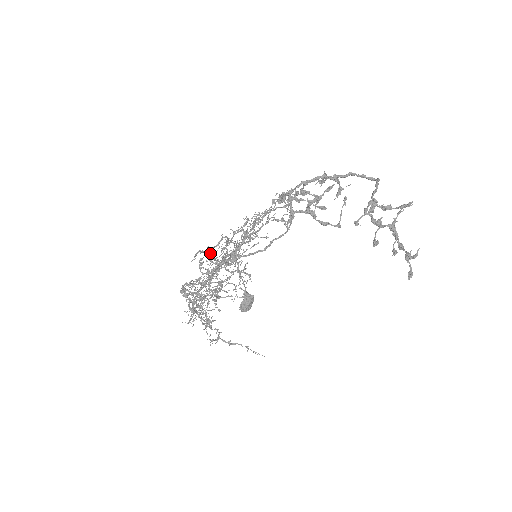
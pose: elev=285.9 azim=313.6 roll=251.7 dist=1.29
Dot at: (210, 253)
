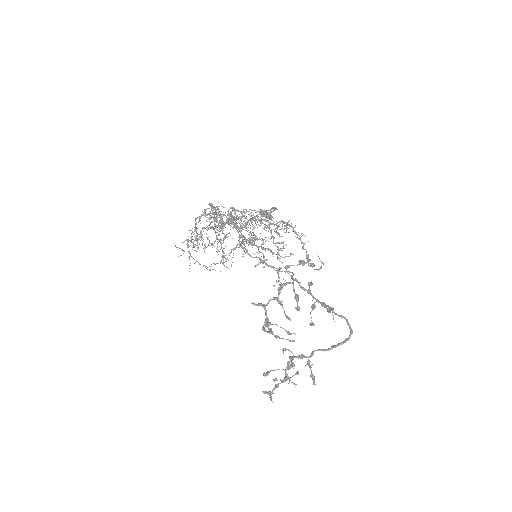
Dot at: occluded
